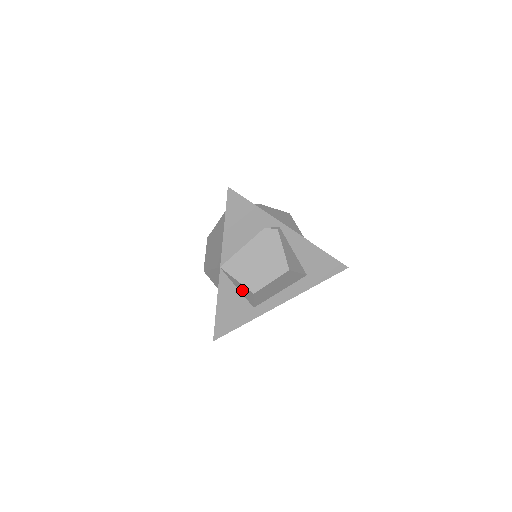
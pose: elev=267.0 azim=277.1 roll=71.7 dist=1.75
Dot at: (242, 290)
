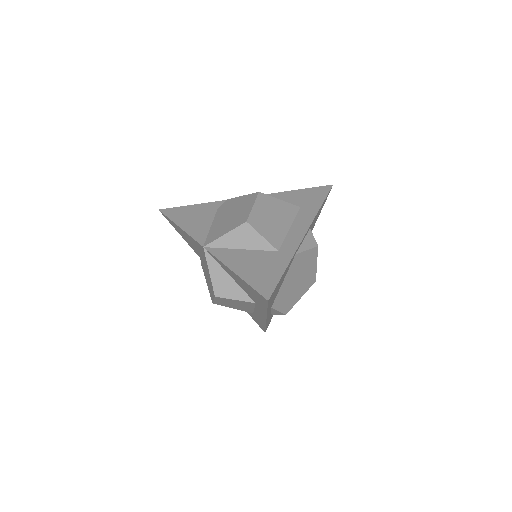
Dot at: (243, 242)
